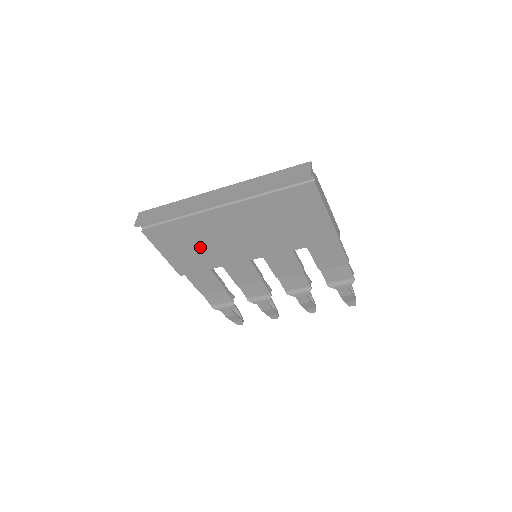
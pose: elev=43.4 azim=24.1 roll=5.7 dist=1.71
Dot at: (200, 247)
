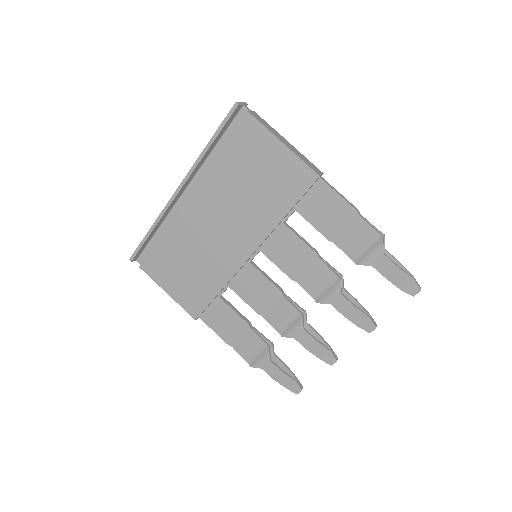
Dot at: (194, 264)
